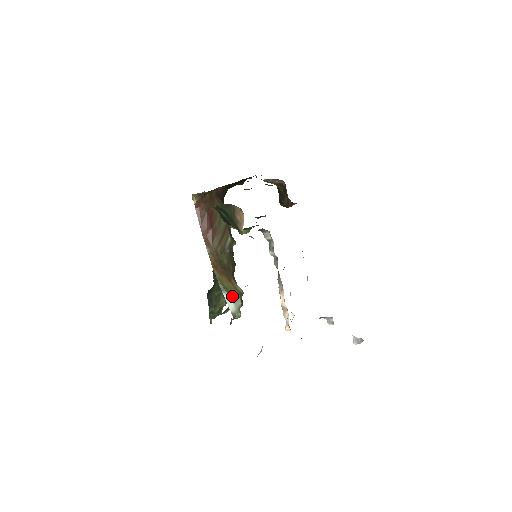
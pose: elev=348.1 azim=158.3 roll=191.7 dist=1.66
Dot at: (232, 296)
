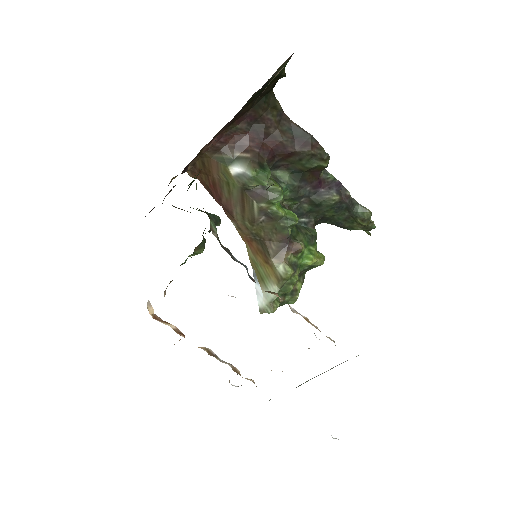
Dot at: (264, 285)
